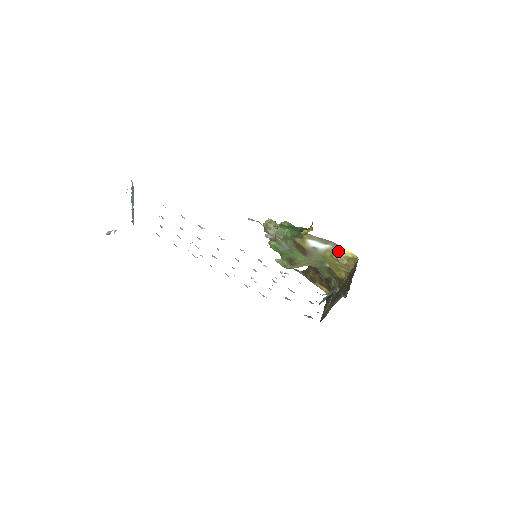
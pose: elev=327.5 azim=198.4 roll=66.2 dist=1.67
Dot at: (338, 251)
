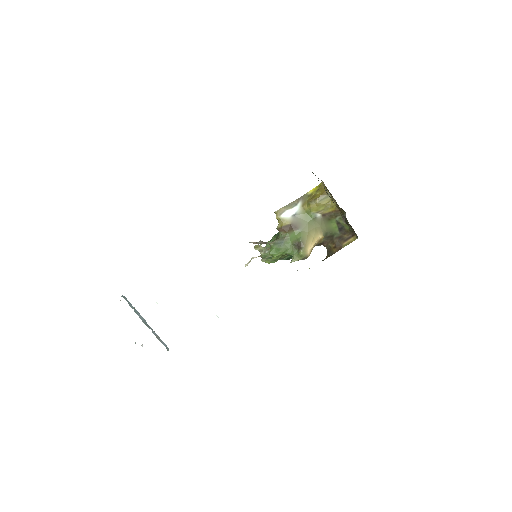
Dot at: (308, 197)
